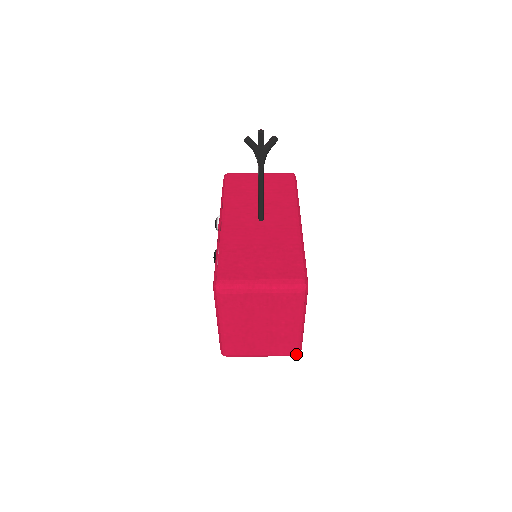
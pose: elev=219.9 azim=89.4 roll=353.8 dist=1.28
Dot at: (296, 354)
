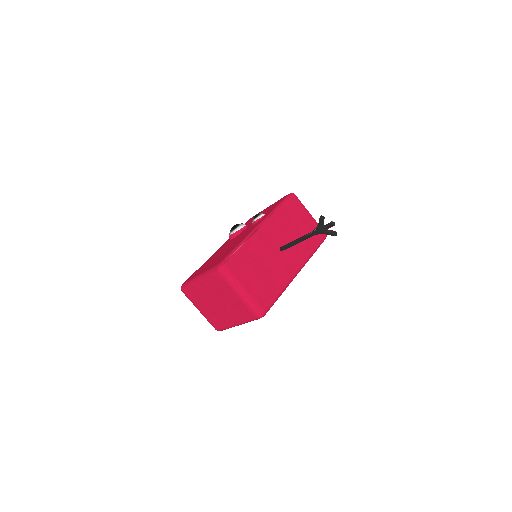
Dot at: (217, 330)
